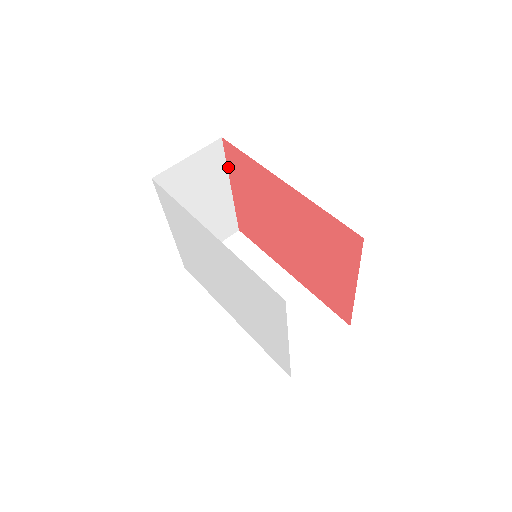
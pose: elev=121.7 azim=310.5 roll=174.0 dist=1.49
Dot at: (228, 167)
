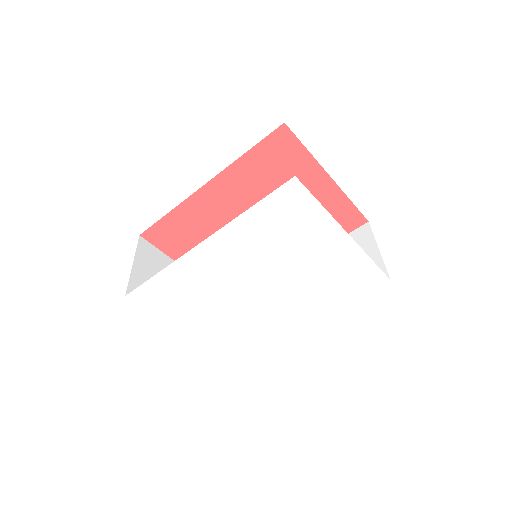
Dot at: (168, 255)
